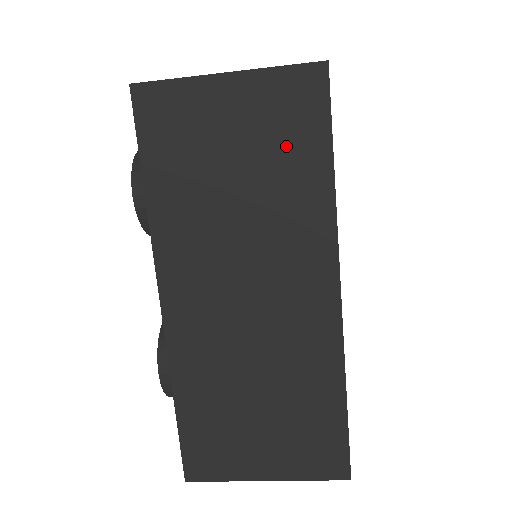
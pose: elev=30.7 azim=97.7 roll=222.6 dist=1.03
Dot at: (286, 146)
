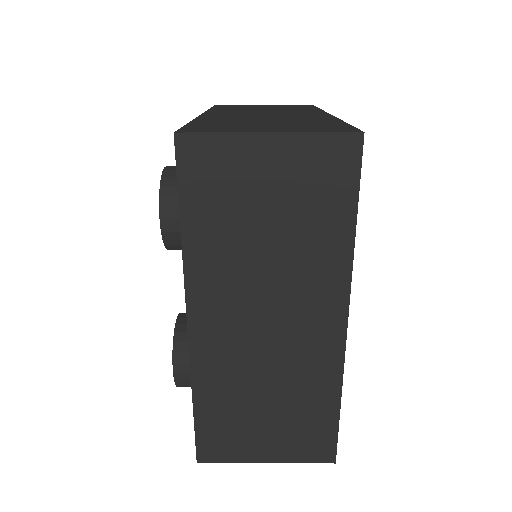
Dot at: (316, 203)
